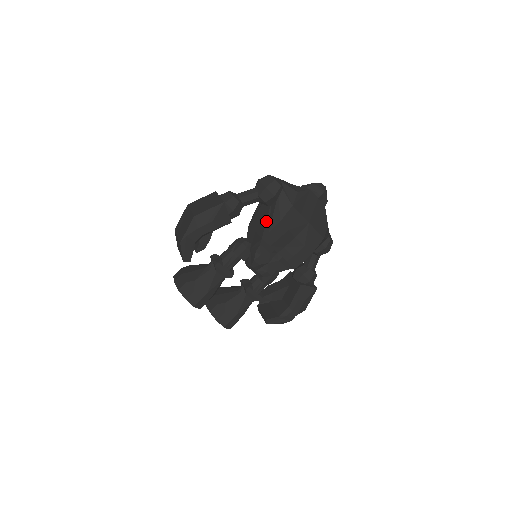
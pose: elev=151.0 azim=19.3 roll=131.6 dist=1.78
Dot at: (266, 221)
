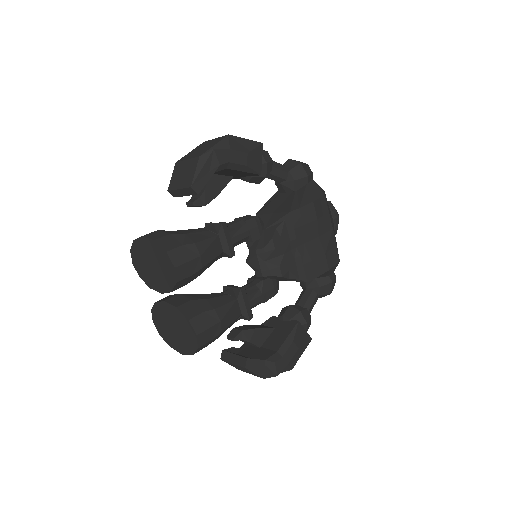
Dot at: (293, 200)
